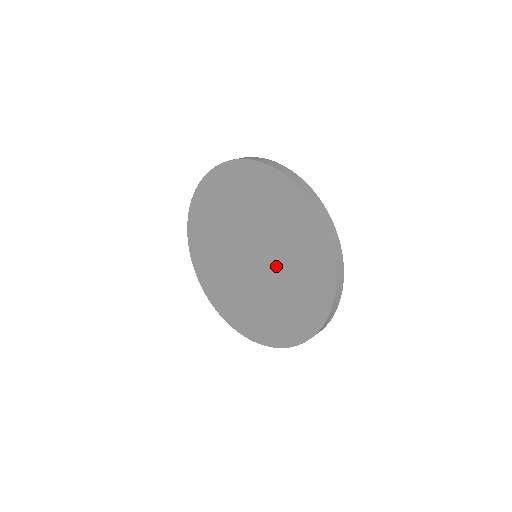
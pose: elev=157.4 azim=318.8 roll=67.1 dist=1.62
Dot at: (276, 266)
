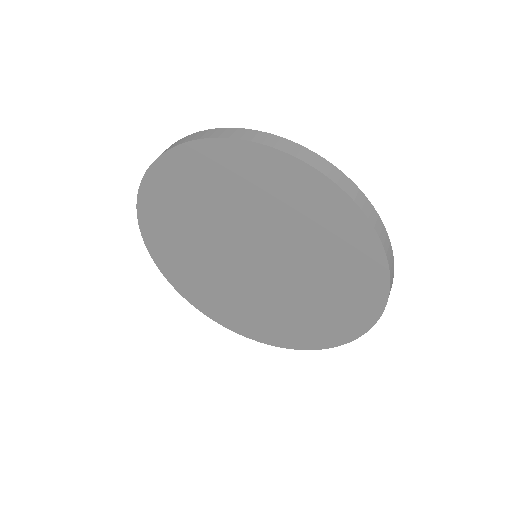
Dot at: (293, 277)
